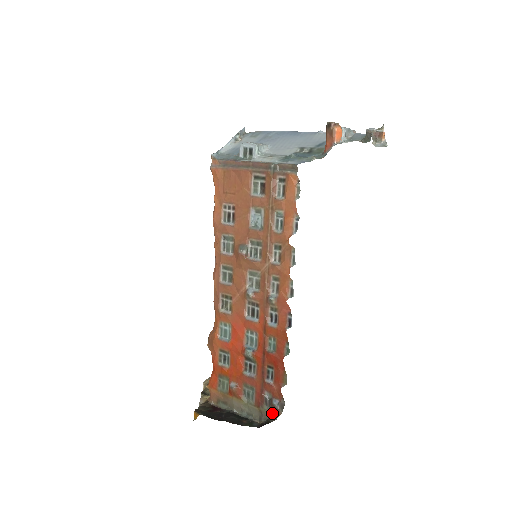
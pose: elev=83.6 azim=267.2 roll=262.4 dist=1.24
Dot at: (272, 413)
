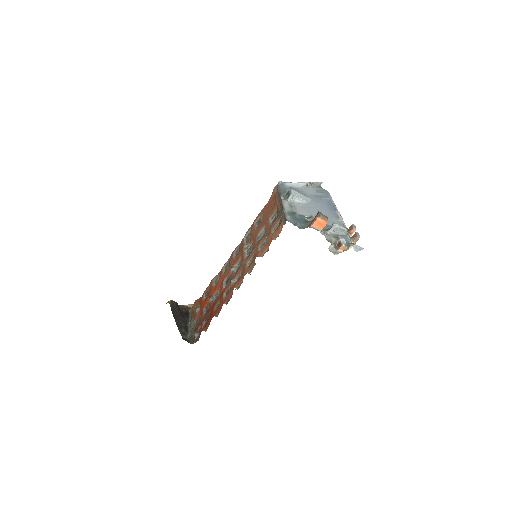
Dot at: (193, 339)
